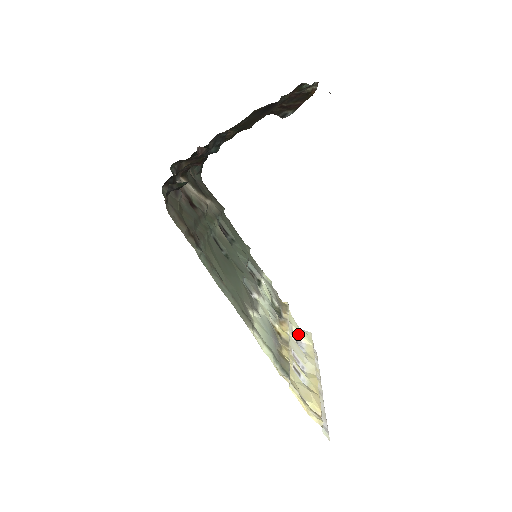
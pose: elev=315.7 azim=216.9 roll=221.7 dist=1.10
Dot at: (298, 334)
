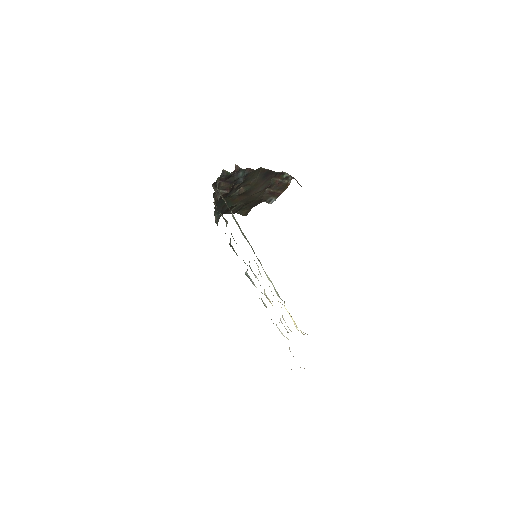
Dot at: (280, 331)
